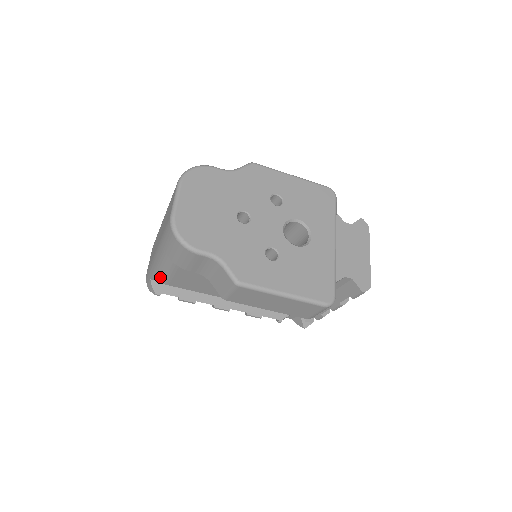
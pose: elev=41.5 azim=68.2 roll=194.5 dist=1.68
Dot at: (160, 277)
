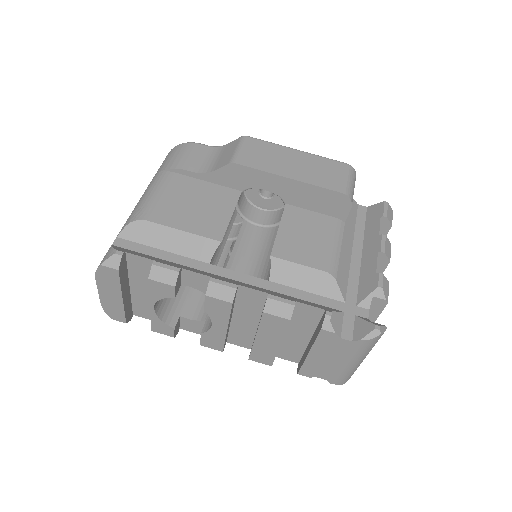
Dot at: (137, 212)
